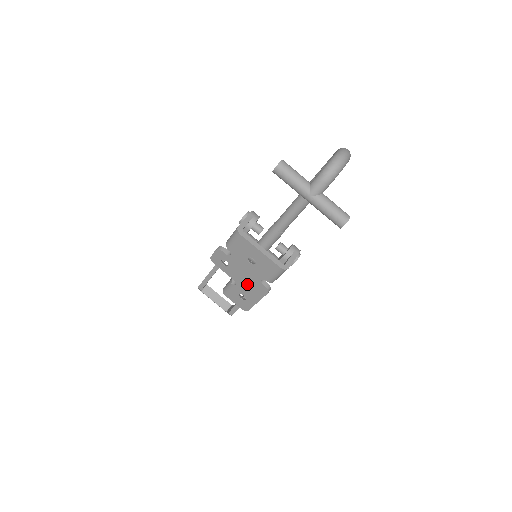
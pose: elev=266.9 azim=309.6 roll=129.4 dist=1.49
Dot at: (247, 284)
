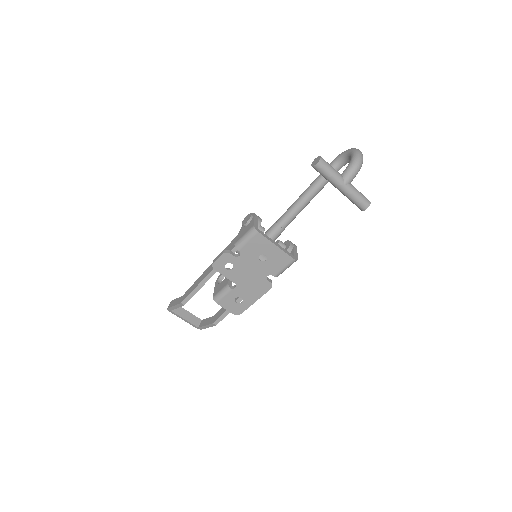
Dot at: (249, 284)
